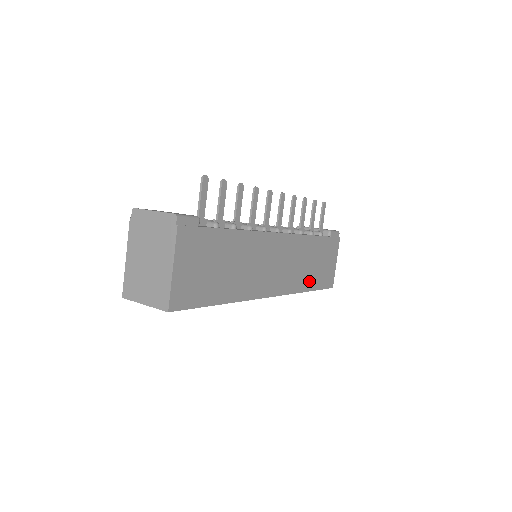
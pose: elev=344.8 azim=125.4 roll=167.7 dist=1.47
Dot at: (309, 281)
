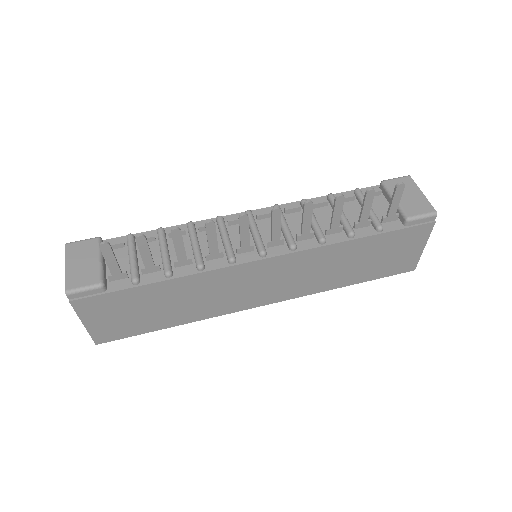
Dot at: (348, 278)
